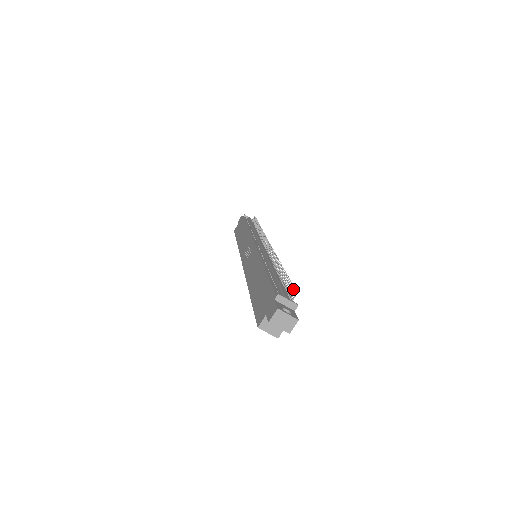
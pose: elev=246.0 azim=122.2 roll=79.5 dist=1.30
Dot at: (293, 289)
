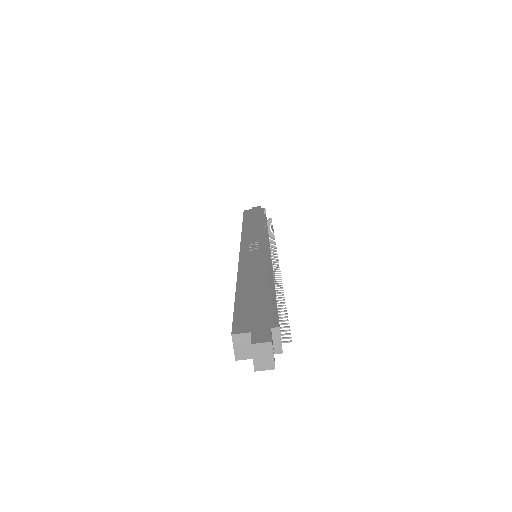
Dot at: (289, 333)
